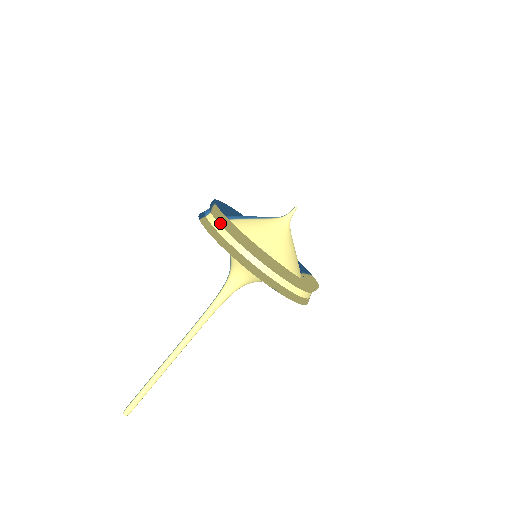
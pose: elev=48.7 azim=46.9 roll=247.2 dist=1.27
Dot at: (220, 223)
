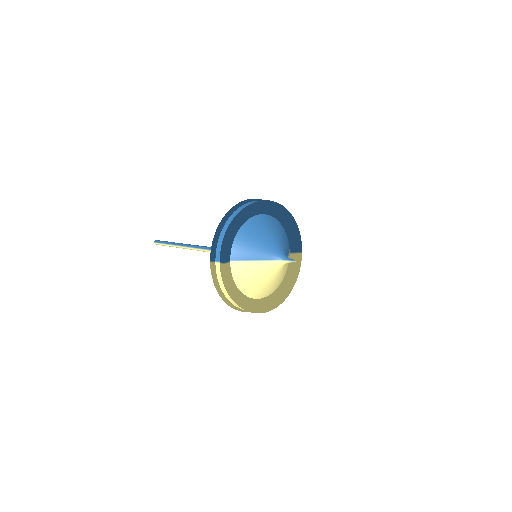
Dot at: (223, 284)
